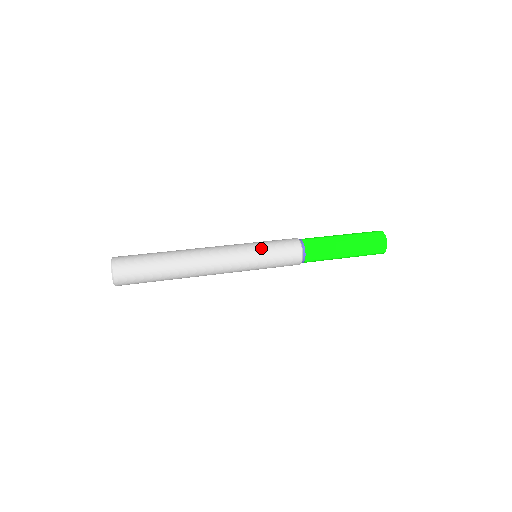
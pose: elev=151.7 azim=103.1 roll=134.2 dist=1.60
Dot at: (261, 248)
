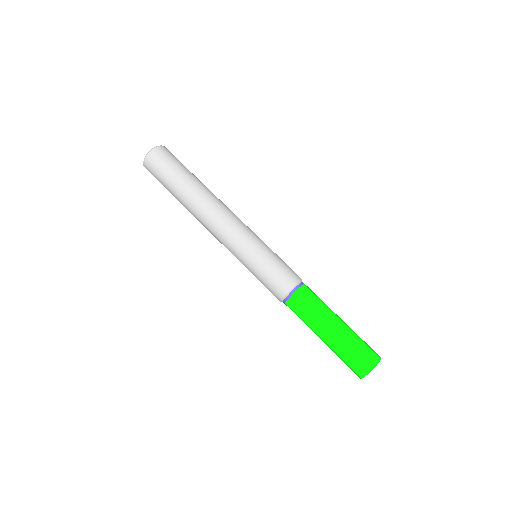
Dot at: (254, 260)
